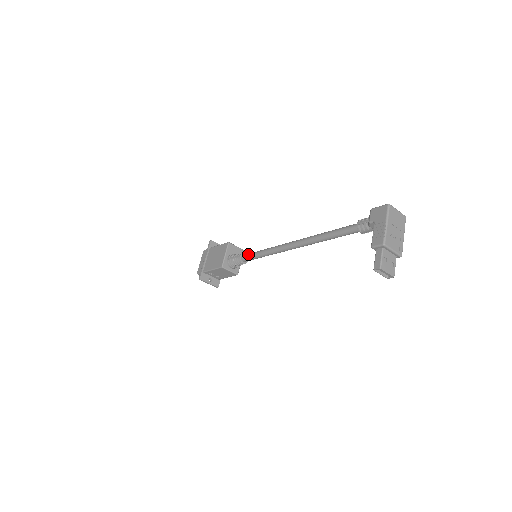
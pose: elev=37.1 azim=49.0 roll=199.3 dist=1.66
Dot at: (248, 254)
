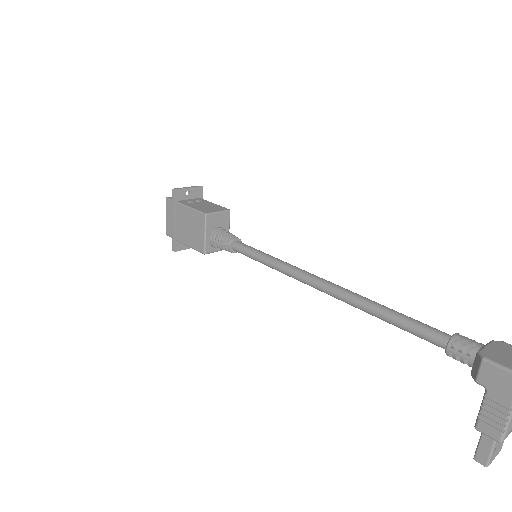
Dot at: (243, 250)
